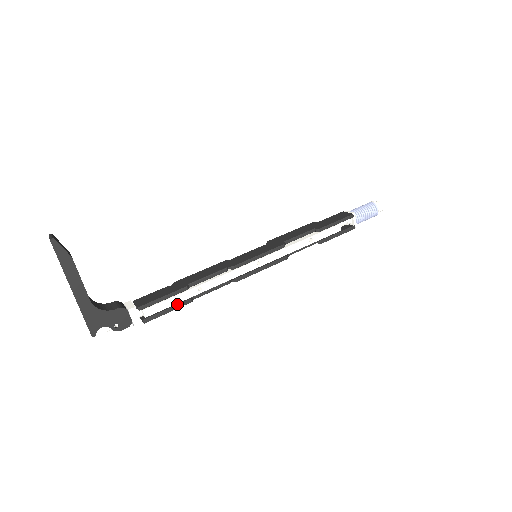
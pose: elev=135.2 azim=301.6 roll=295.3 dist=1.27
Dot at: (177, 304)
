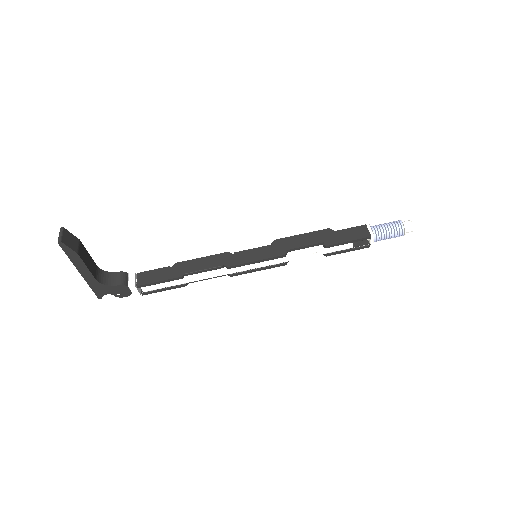
Dot at: (172, 286)
